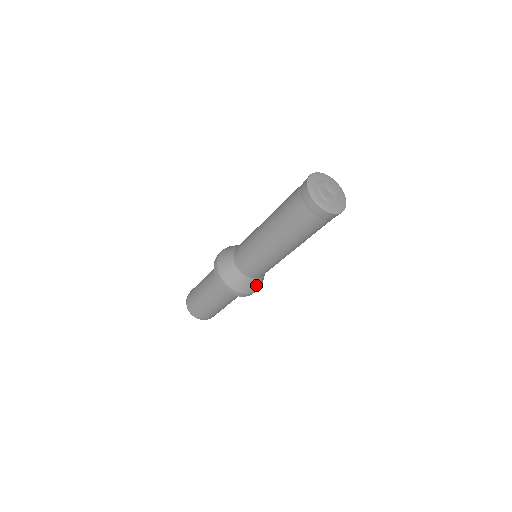
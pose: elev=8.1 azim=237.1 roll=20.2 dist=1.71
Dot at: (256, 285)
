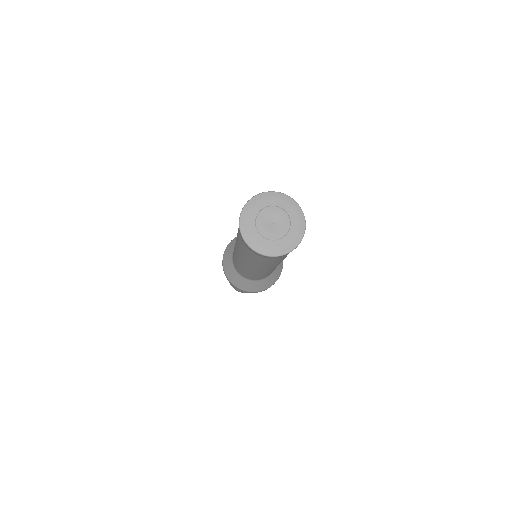
Dot at: (264, 284)
